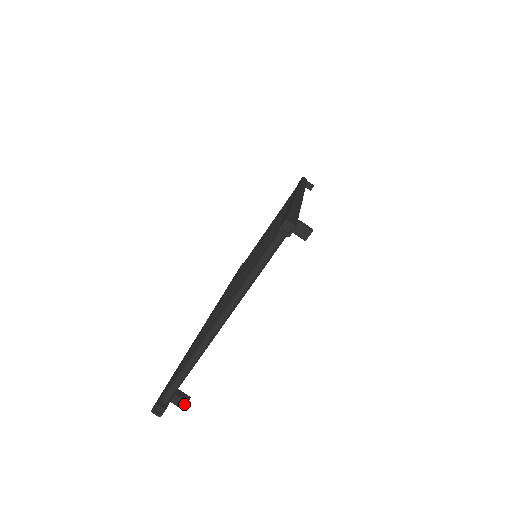
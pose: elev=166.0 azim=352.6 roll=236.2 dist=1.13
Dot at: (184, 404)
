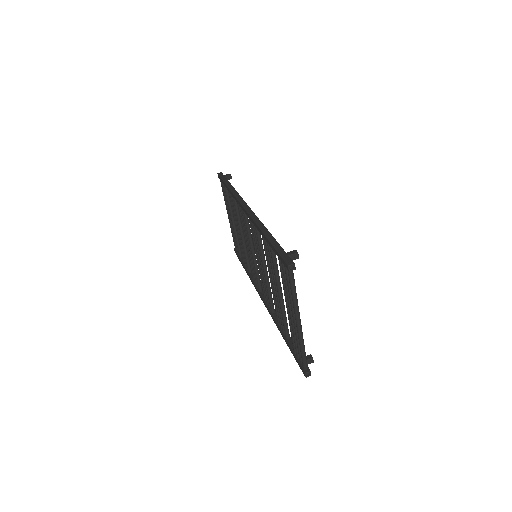
Dot at: (312, 360)
